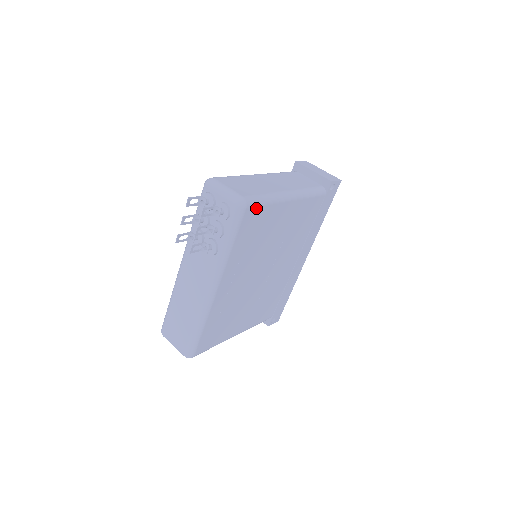
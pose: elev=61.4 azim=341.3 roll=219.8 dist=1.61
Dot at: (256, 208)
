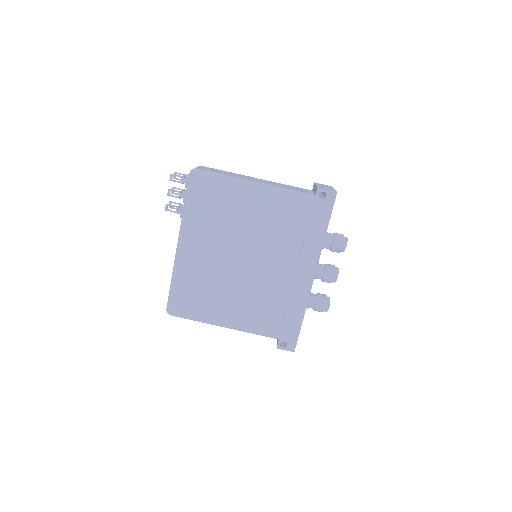
Dot at: (207, 180)
